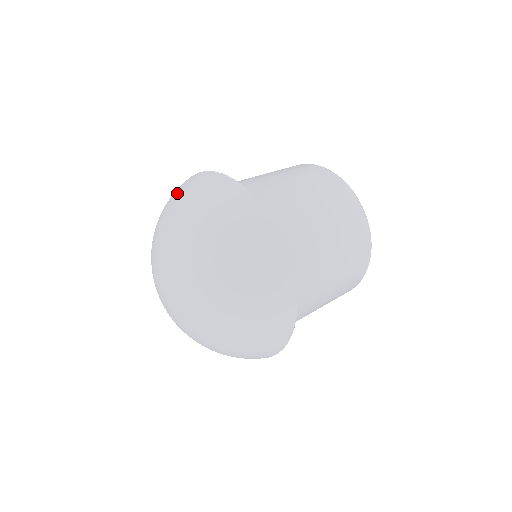
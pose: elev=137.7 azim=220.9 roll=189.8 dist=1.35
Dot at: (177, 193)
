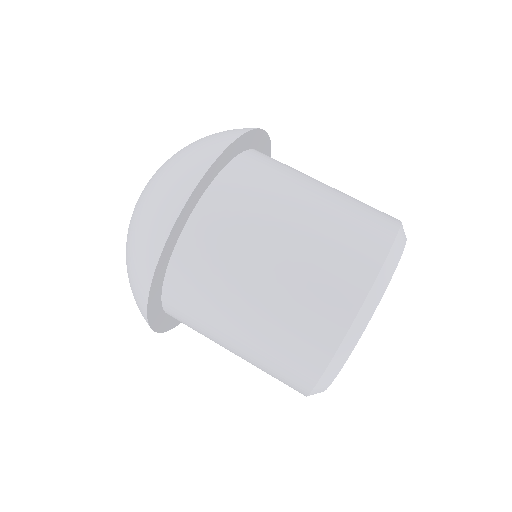
Dot at: occluded
